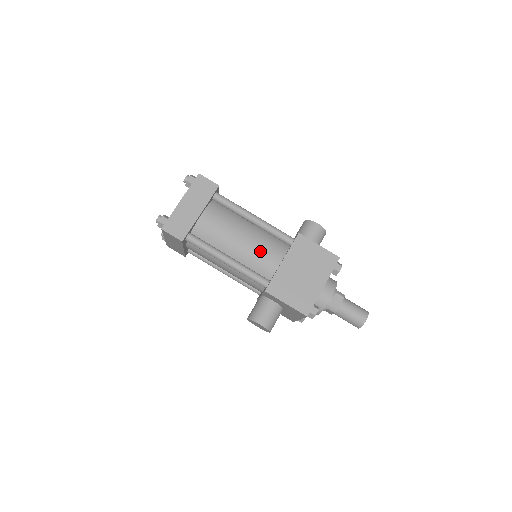
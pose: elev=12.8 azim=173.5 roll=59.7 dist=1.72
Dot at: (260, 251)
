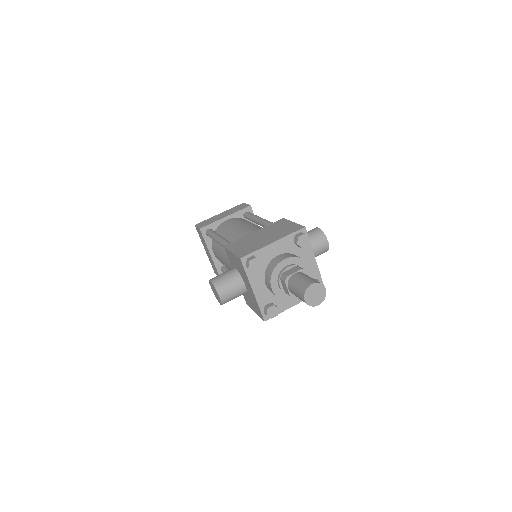
Dot at: (246, 232)
